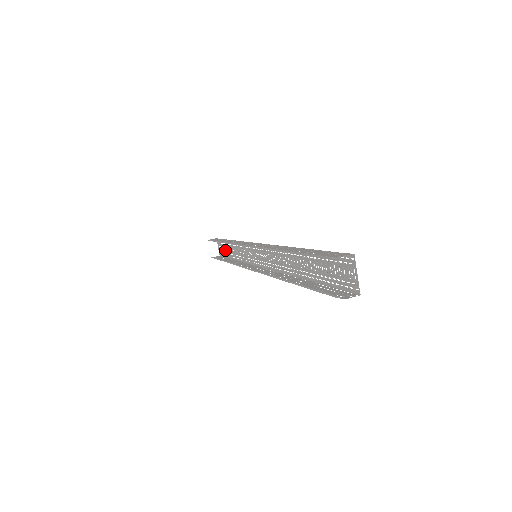
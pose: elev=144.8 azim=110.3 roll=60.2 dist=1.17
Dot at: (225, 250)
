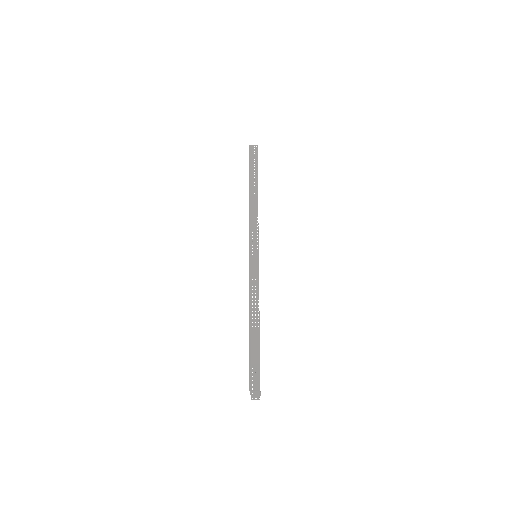
Dot at: occluded
